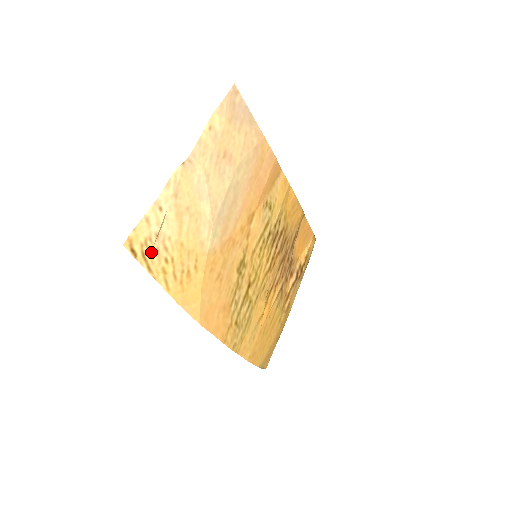
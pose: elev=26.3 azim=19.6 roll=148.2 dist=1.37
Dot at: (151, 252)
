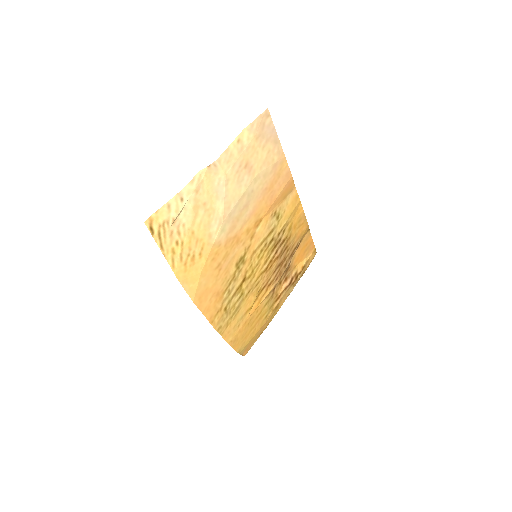
Dot at: (166, 233)
